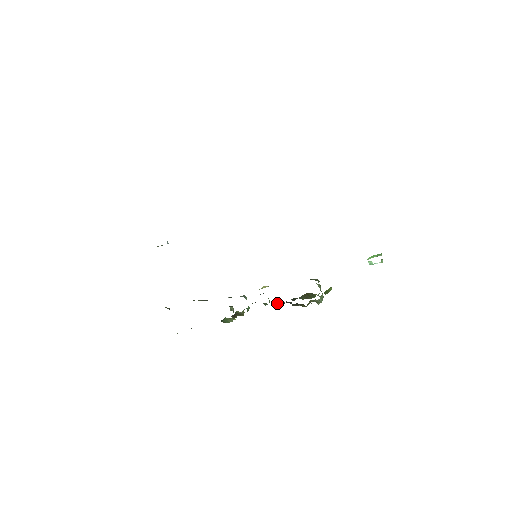
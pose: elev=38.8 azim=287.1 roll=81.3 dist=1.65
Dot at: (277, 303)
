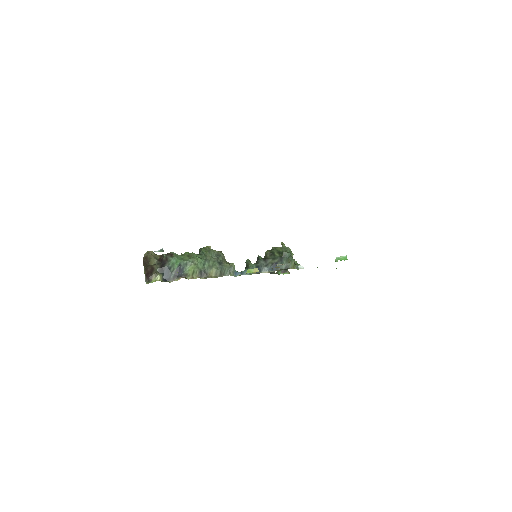
Dot at: occluded
